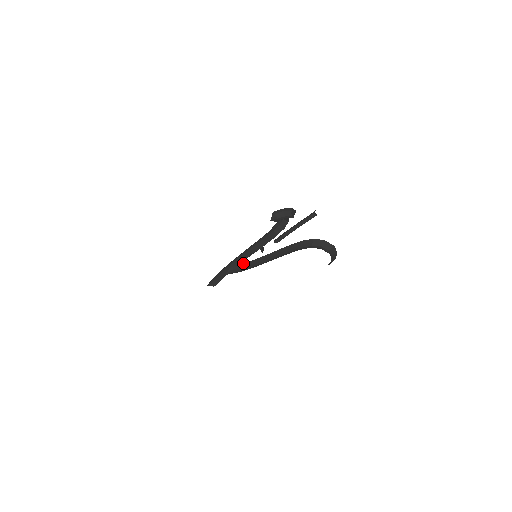
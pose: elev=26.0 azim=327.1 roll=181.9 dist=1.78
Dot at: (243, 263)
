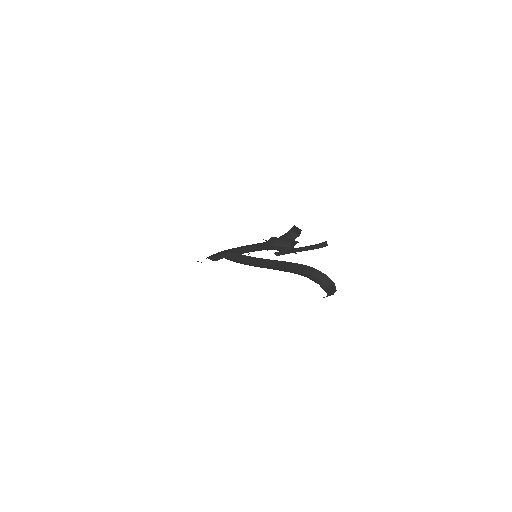
Dot at: occluded
